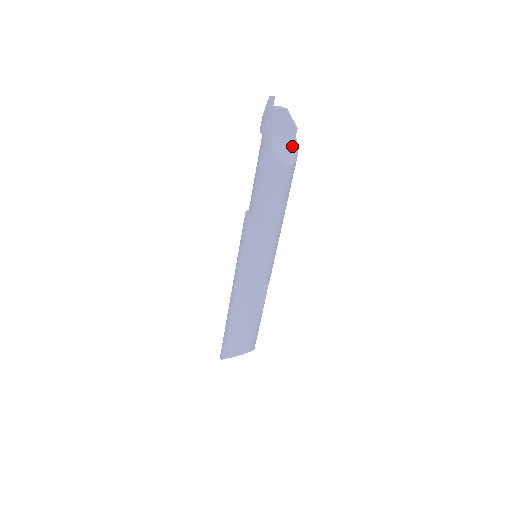
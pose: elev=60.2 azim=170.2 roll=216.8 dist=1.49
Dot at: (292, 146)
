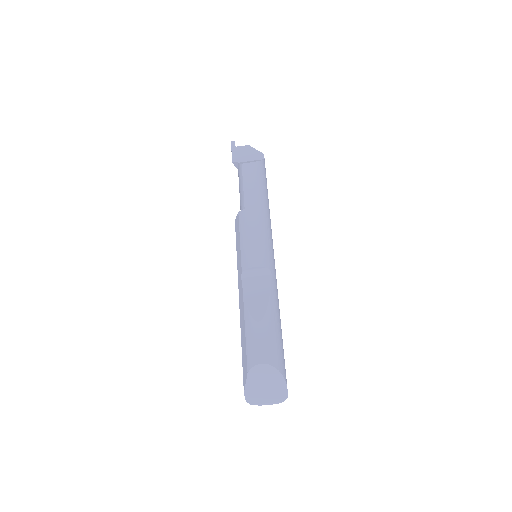
Dot at: occluded
